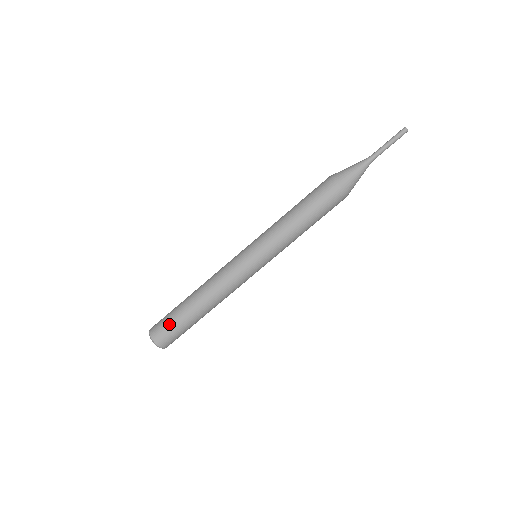
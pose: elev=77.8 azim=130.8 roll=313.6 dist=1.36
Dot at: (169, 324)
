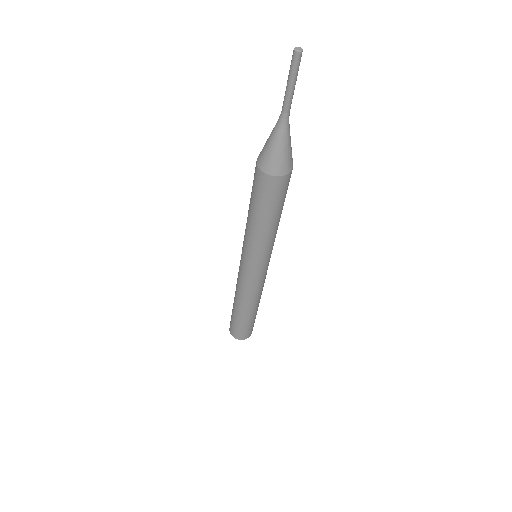
Dot at: (234, 325)
